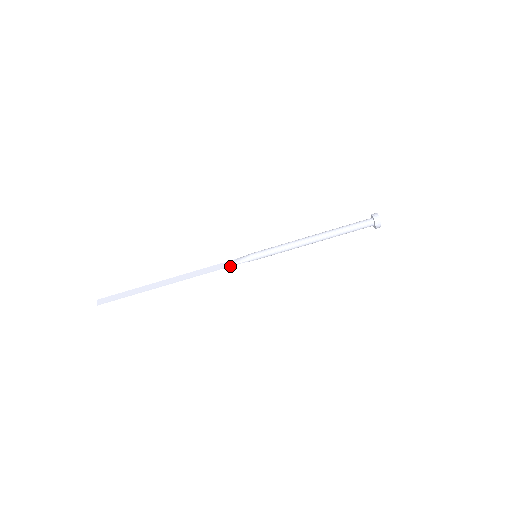
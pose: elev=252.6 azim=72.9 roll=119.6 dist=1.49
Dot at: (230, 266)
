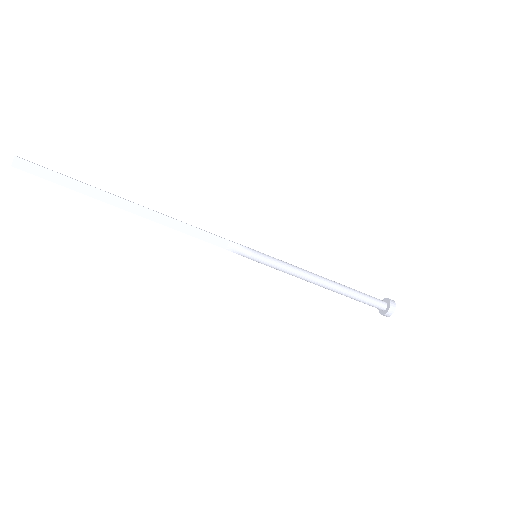
Dot at: occluded
